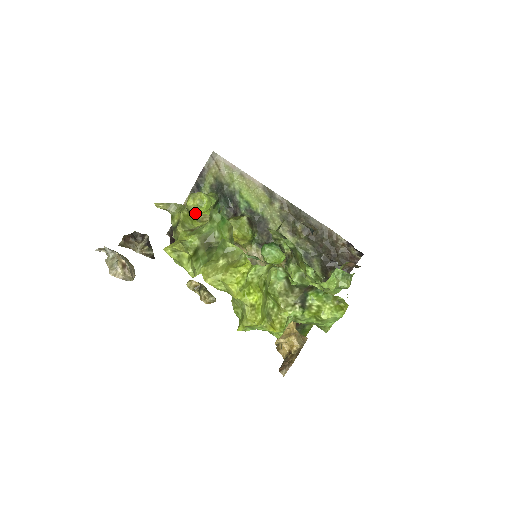
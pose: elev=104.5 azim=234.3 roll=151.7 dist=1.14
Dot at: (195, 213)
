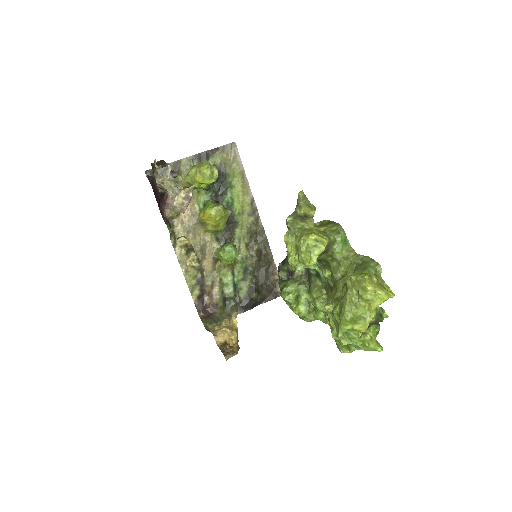
Dot at: (200, 179)
